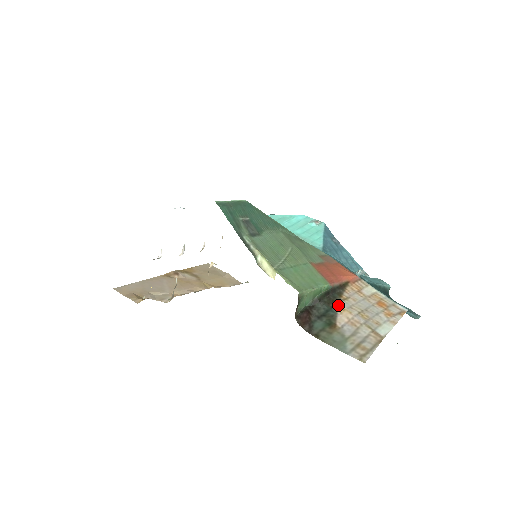
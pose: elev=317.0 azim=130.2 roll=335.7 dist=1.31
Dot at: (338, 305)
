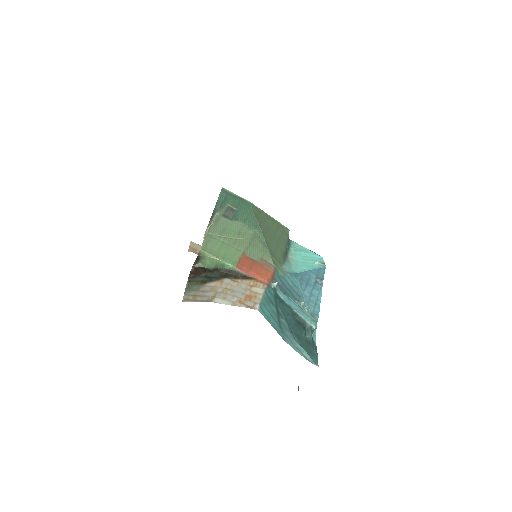
Dot at: (224, 279)
